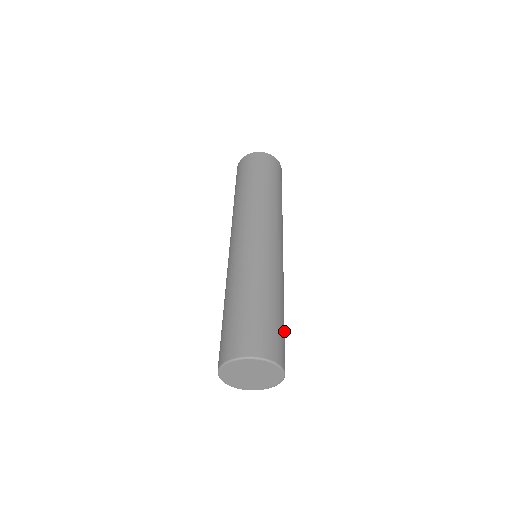
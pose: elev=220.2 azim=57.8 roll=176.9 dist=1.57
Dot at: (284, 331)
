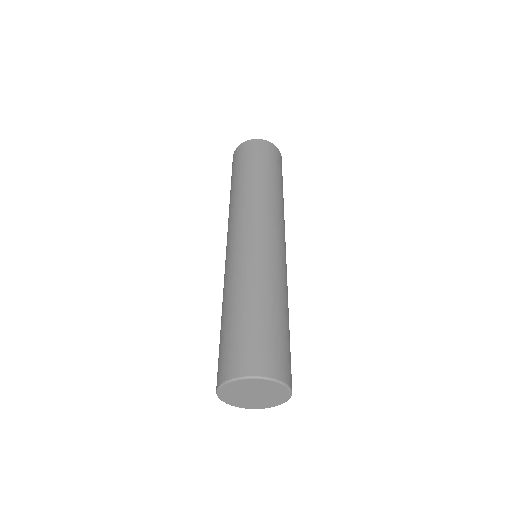
Dot at: occluded
